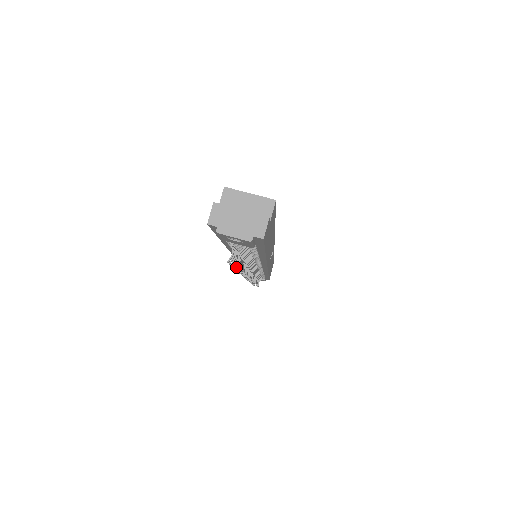
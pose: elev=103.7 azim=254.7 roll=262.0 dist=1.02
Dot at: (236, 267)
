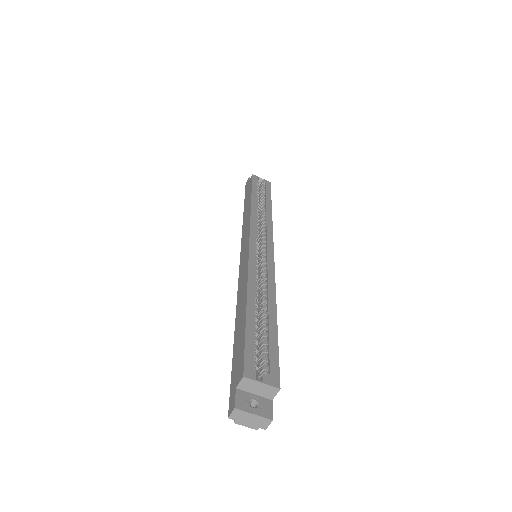
Dot at: occluded
